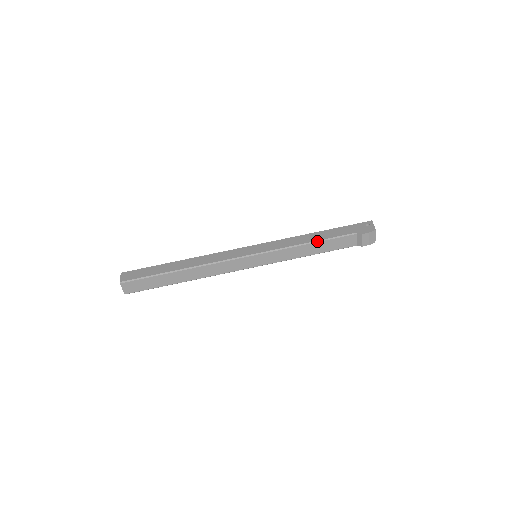
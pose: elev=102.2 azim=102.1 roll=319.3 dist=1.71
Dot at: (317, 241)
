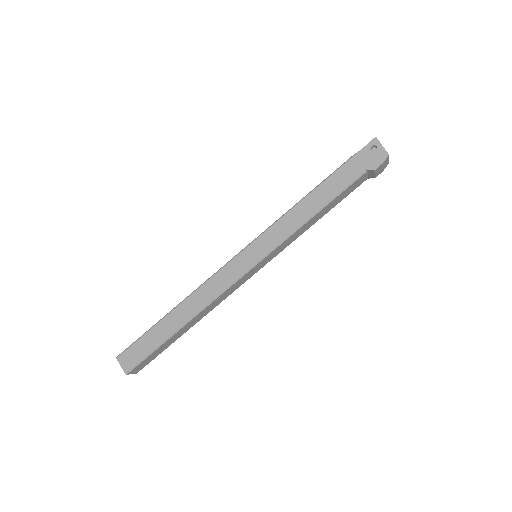
Dot at: (323, 207)
